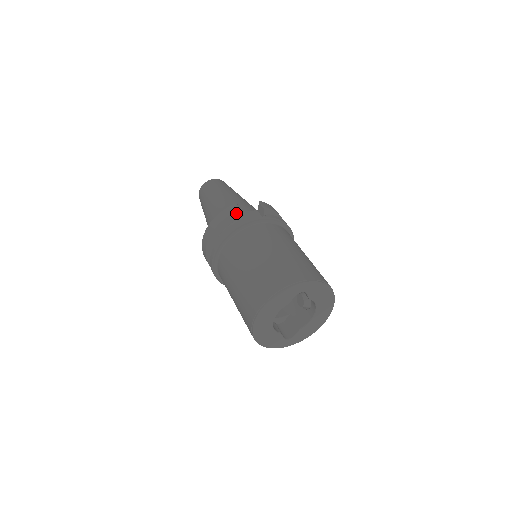
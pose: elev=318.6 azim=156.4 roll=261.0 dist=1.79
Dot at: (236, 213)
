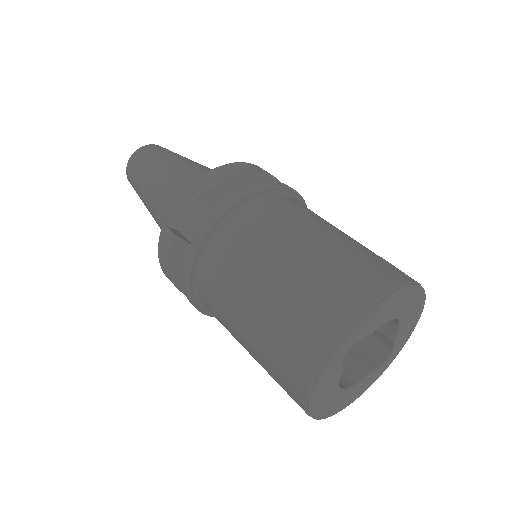
Dot at: (173, 246)
